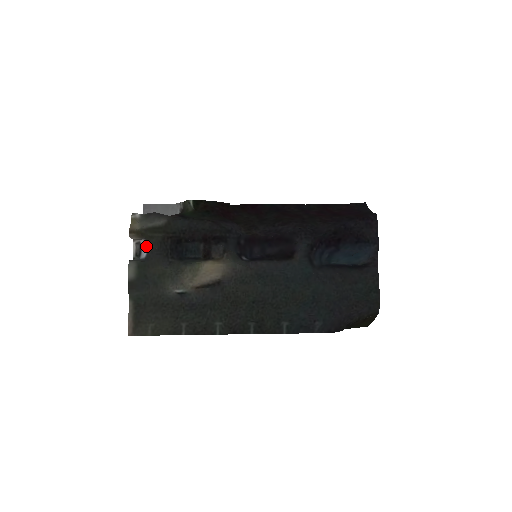
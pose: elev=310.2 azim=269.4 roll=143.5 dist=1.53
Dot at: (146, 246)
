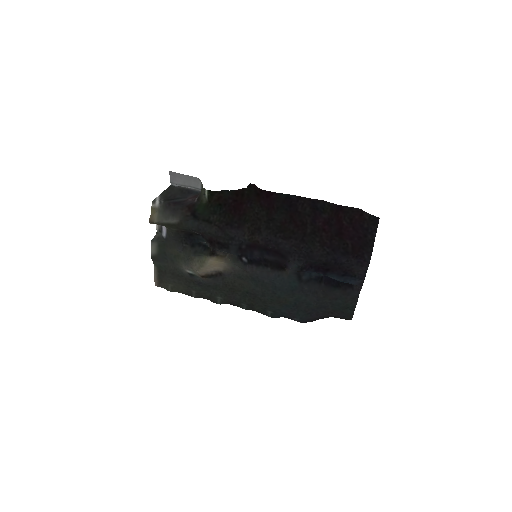
Dot at: (165, 229)
